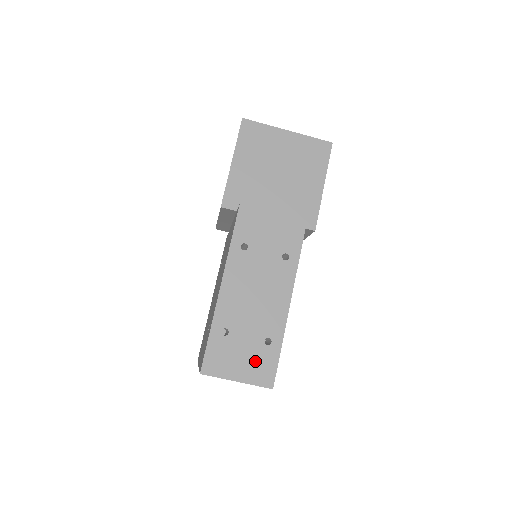
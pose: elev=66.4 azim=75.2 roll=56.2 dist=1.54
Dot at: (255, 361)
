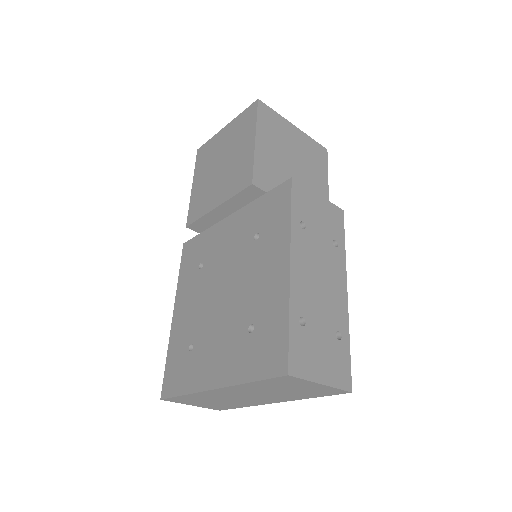
Dot at: (333, 358)
